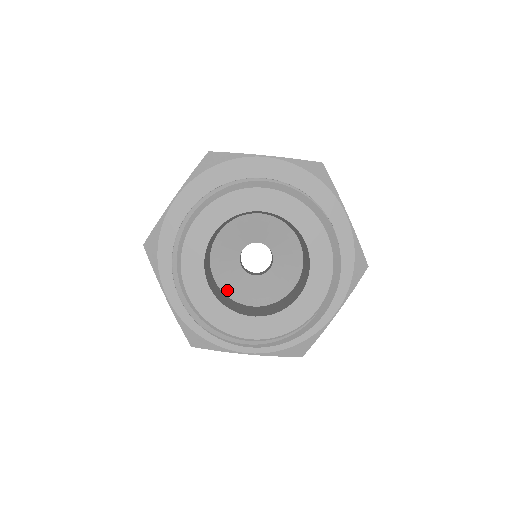
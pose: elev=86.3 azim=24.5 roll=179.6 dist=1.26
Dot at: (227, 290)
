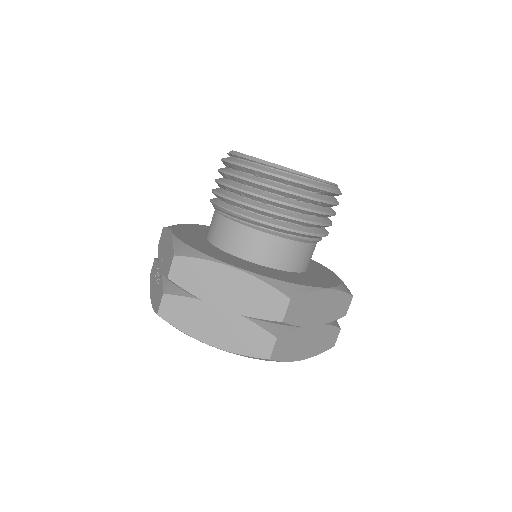
Dot at: occluded
